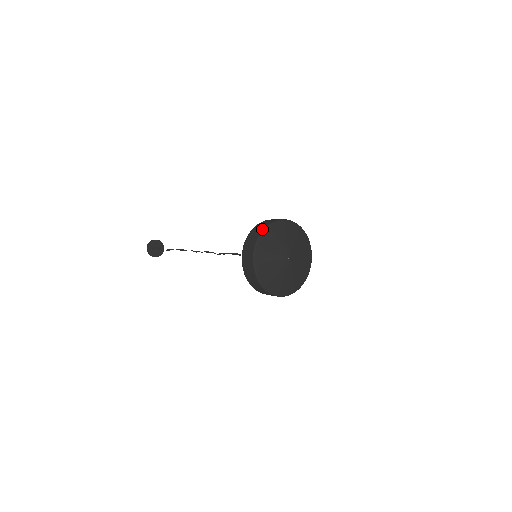
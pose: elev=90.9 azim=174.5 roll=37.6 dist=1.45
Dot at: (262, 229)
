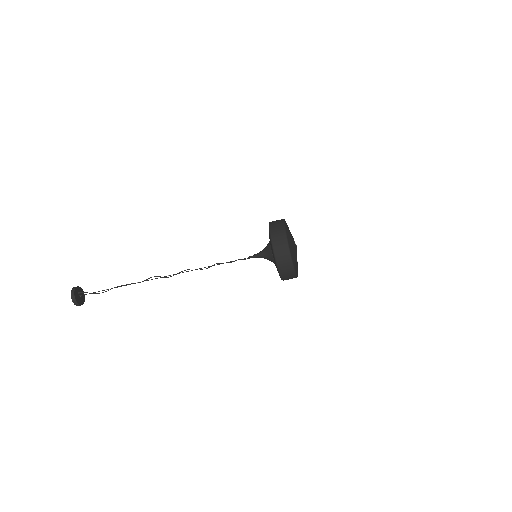
Dot at: occluded
